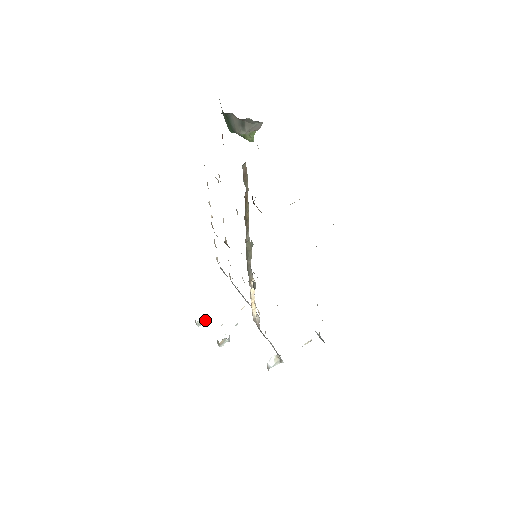
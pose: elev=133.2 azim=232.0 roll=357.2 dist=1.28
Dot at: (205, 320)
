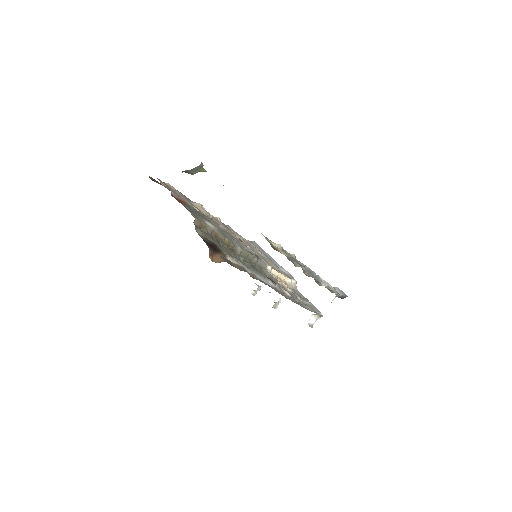
Dot at: (257, 290)
